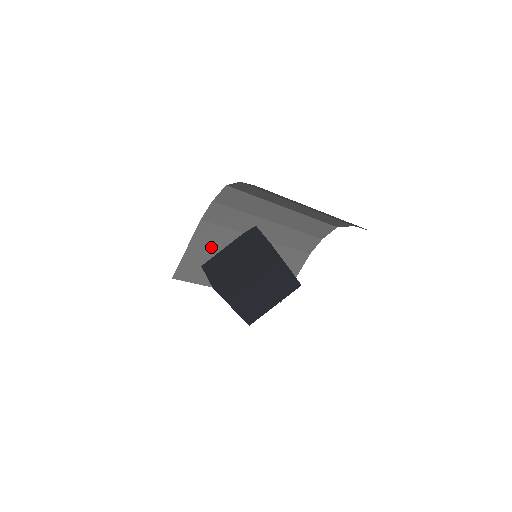
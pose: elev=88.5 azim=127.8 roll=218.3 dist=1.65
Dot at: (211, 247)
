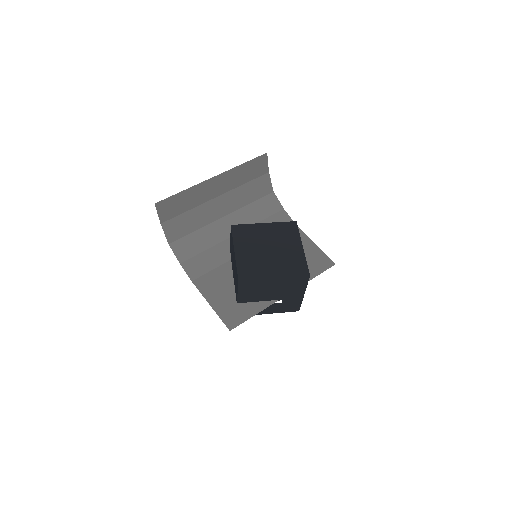
Dot at: (224, 287)
